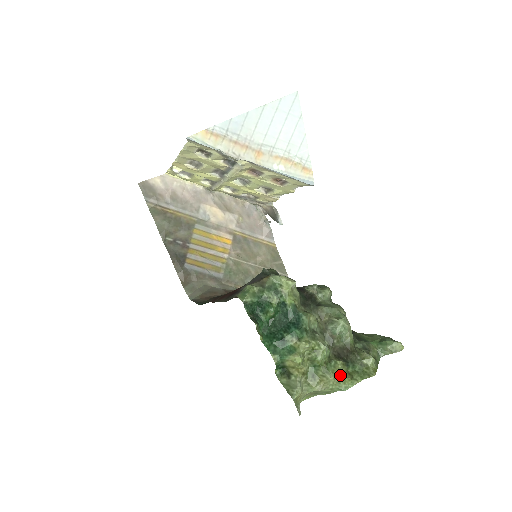
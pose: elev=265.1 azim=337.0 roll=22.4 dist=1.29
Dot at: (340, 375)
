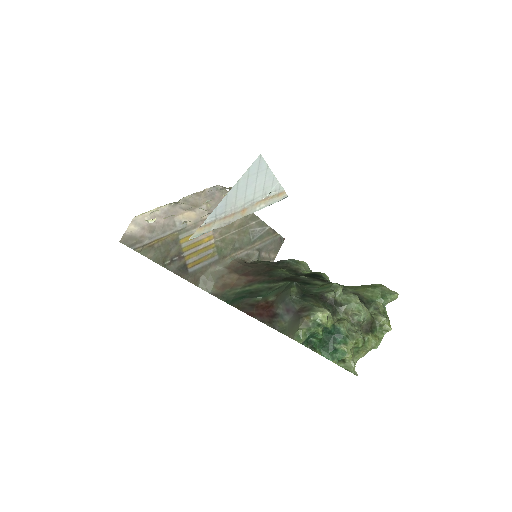
Dot at: (373, 344)
